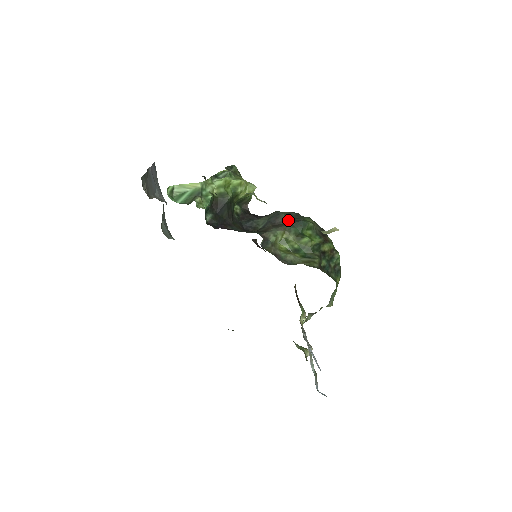
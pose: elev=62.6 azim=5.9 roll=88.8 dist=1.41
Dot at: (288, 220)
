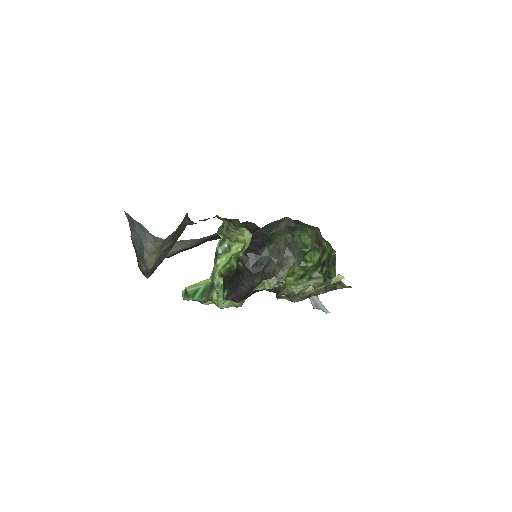
Dot at: (288, 251)
